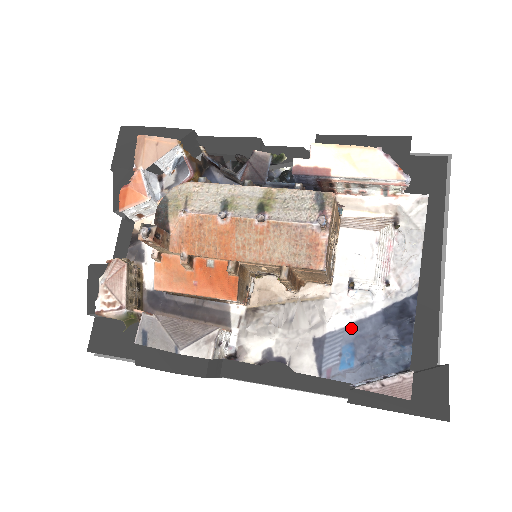
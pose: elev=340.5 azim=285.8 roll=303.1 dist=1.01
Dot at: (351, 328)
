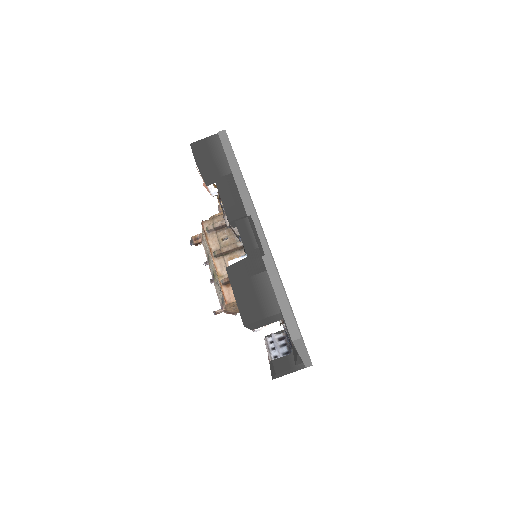
Dot at: occluded
